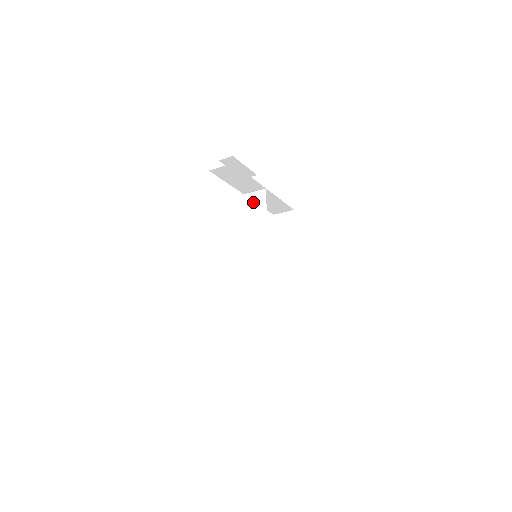
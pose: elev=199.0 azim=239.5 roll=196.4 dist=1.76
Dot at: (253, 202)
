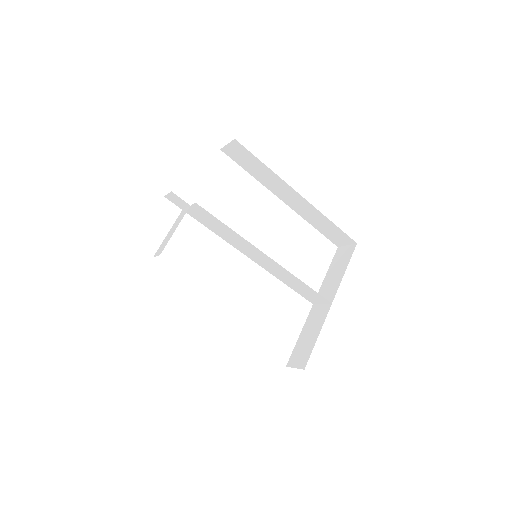
Dot at: (199, 216)
